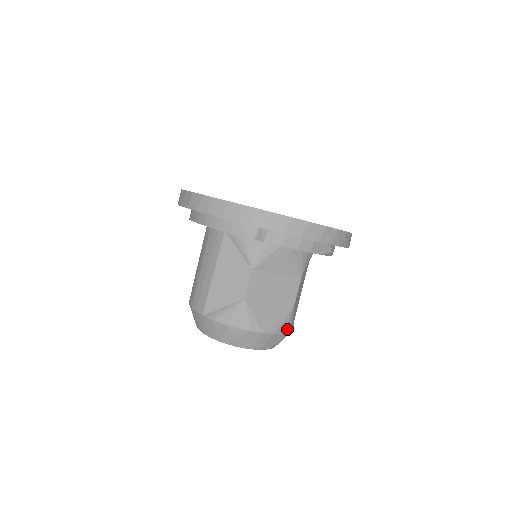
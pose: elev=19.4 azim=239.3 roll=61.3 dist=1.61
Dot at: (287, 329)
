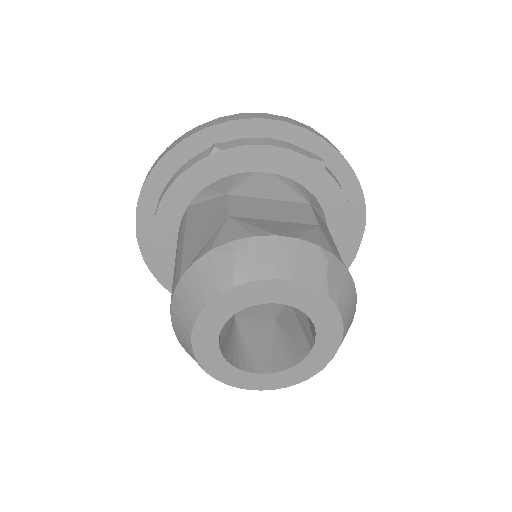
Dot at: (326, 247)
